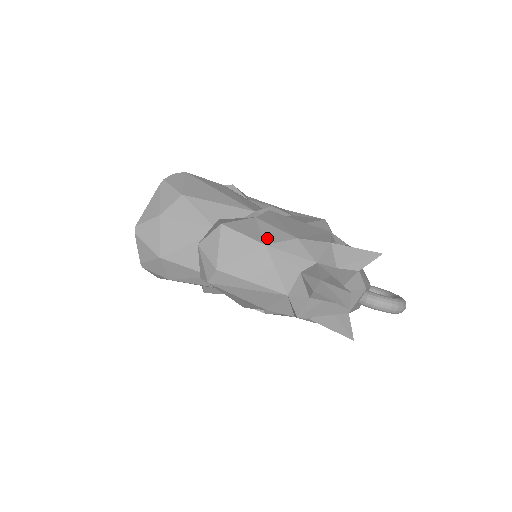
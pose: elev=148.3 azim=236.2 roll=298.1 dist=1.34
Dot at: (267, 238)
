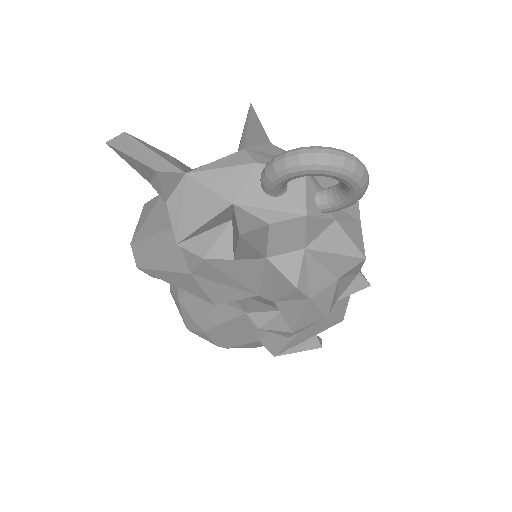
Dot at: occluded
